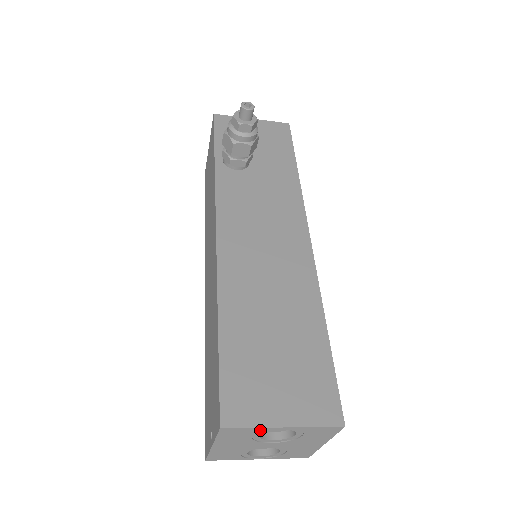
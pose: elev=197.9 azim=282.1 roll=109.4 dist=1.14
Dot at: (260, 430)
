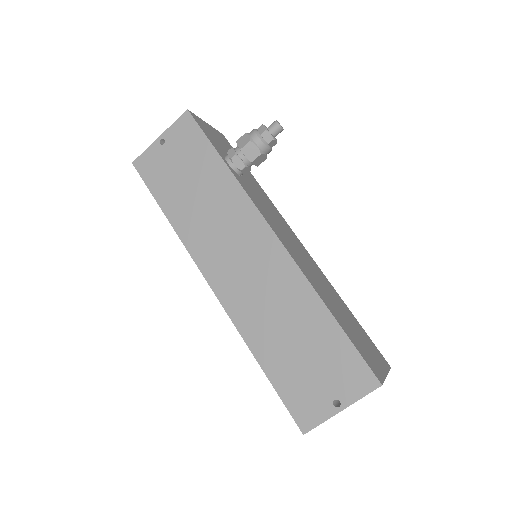
Dot at: occluded
